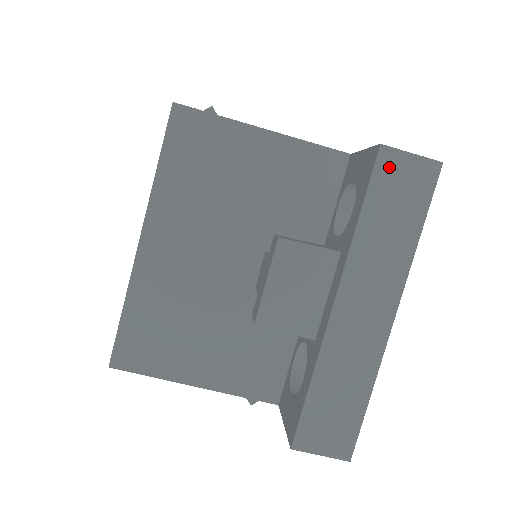
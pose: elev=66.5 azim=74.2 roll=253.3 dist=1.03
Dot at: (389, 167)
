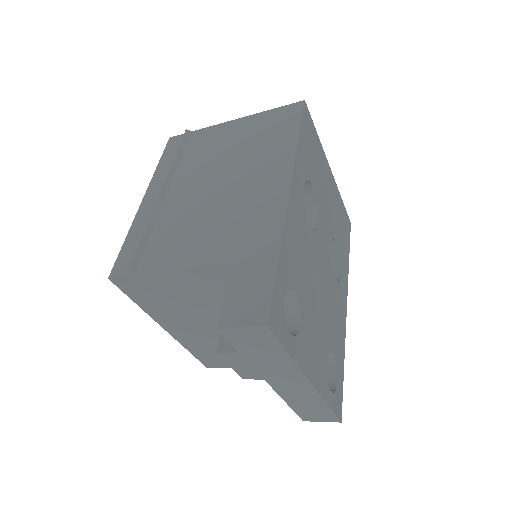
Dot at: (234, 336)
